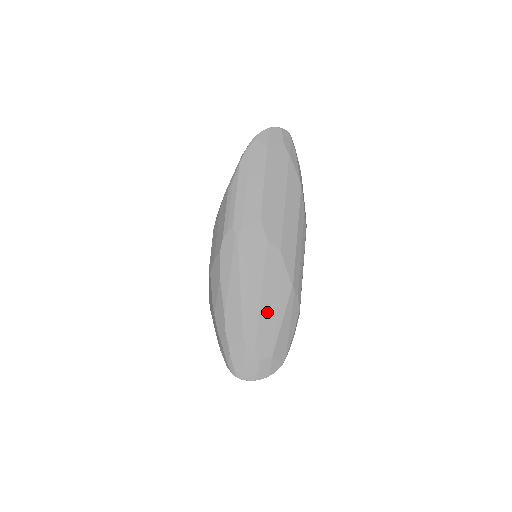
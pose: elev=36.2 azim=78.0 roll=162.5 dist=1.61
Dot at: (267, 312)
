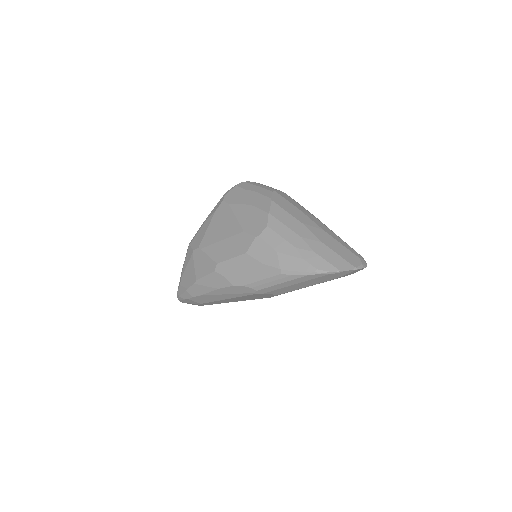
Dot at: occluded
